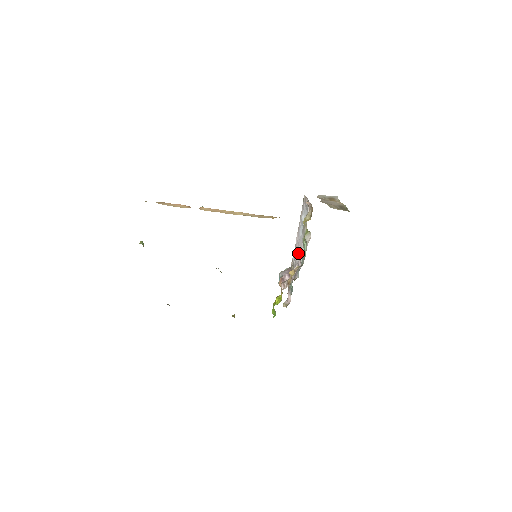
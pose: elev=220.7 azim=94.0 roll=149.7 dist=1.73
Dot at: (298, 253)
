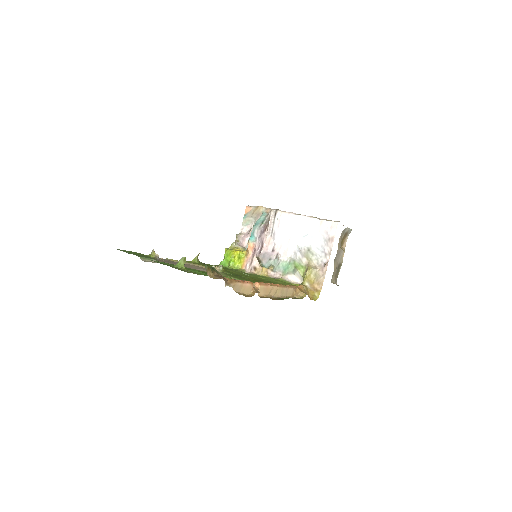
Dot at: (283, 239)
